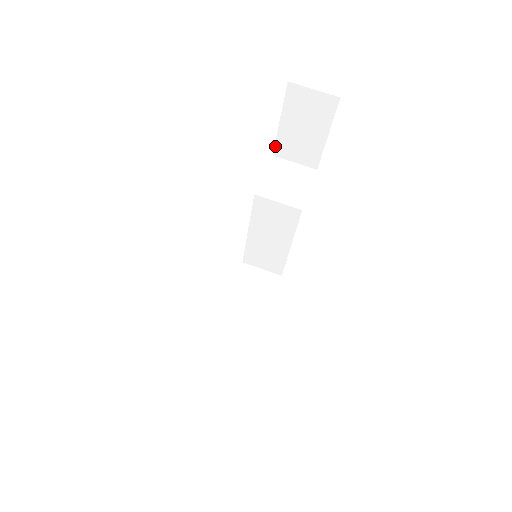
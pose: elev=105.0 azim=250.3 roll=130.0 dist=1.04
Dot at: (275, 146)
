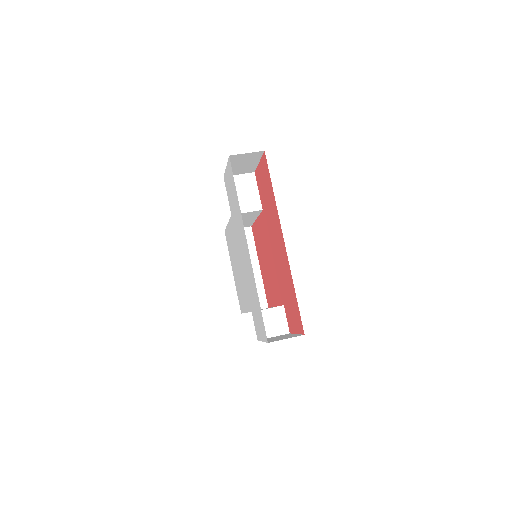
Dot at: occluded
